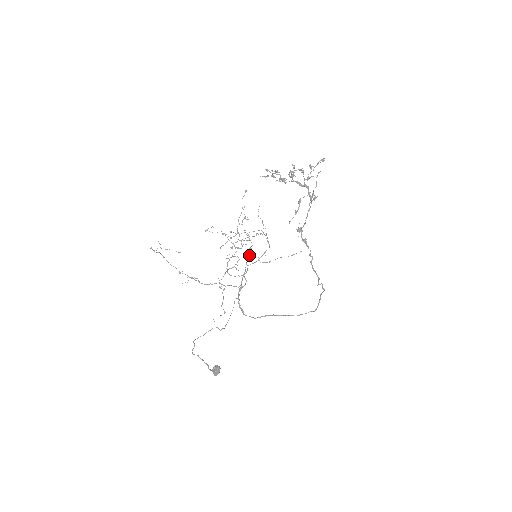
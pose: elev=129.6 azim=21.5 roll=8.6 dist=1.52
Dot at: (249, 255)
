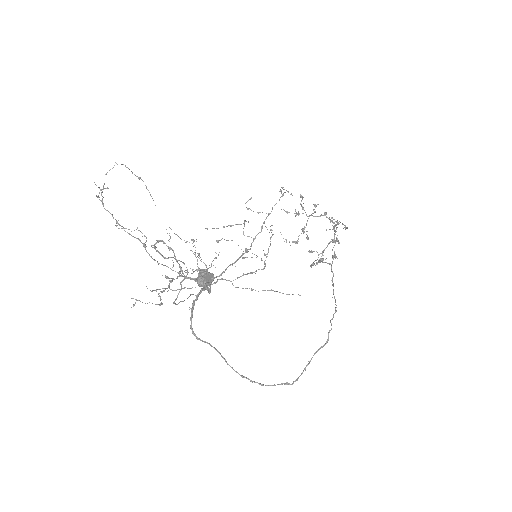
Dot at: (240, 257)
